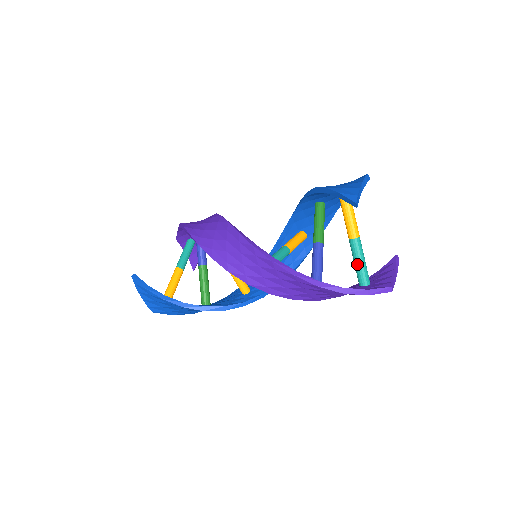
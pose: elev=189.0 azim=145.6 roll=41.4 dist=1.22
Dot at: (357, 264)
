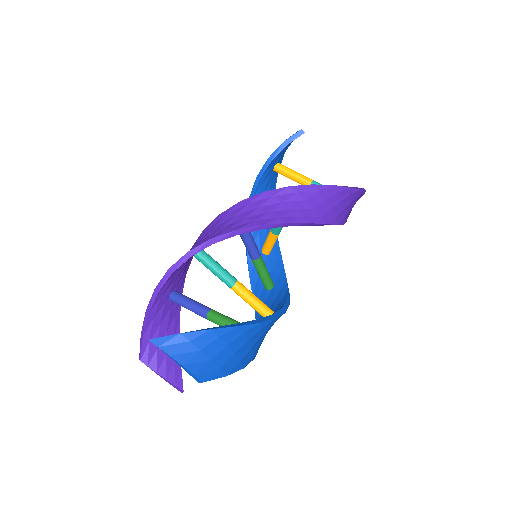
Dot at: occluded
